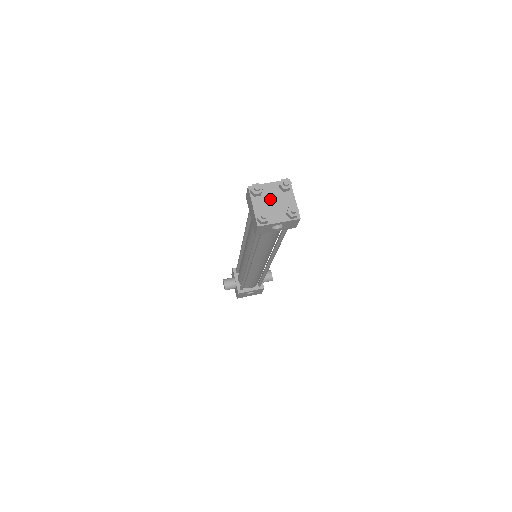
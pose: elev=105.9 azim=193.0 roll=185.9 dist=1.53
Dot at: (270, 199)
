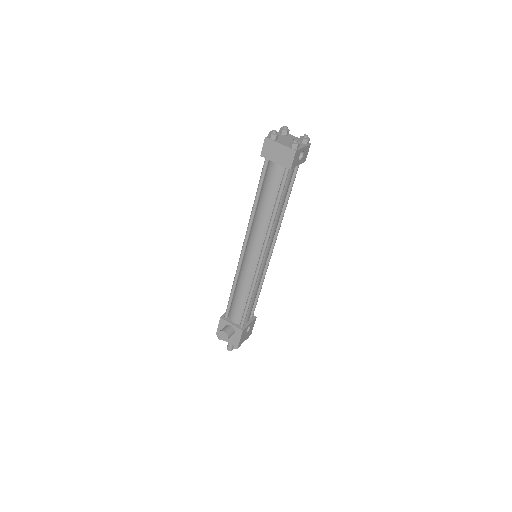
Dot at: (284, 139)
